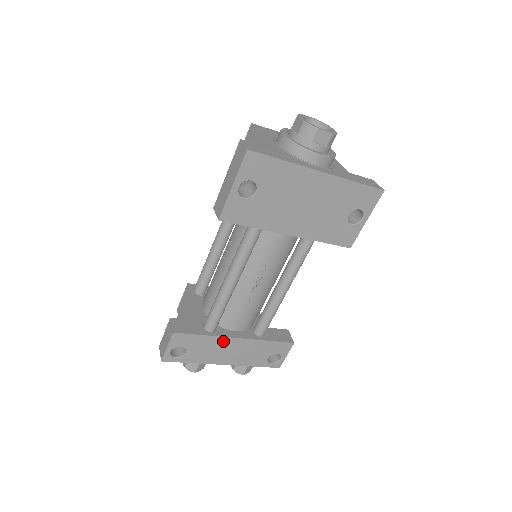
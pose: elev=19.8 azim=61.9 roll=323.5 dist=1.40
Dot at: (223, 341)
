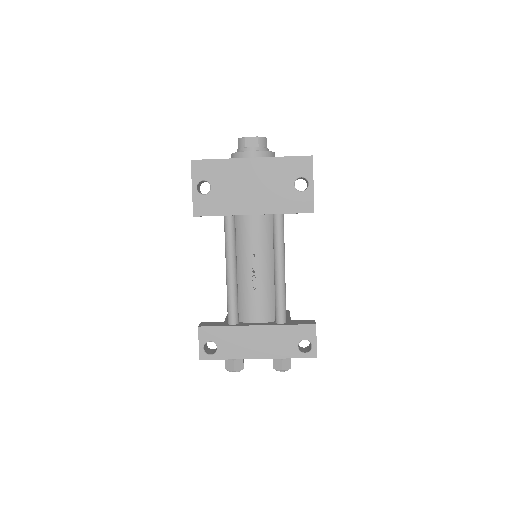
Dot at: (245, 331)
